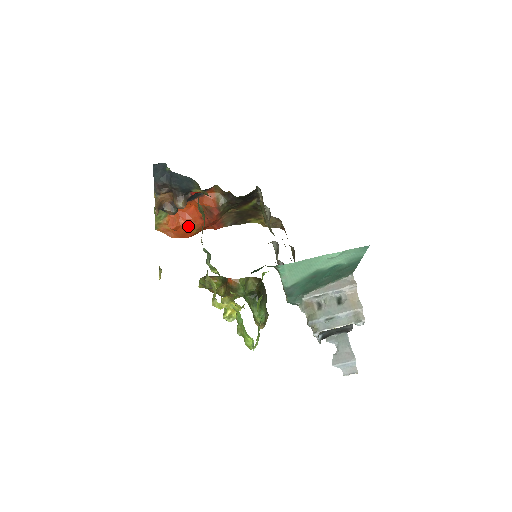
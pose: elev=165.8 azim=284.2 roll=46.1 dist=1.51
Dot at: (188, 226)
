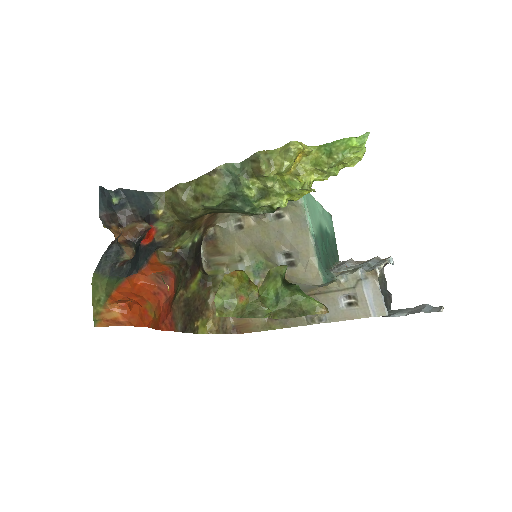
Dot at: (142, 306)
